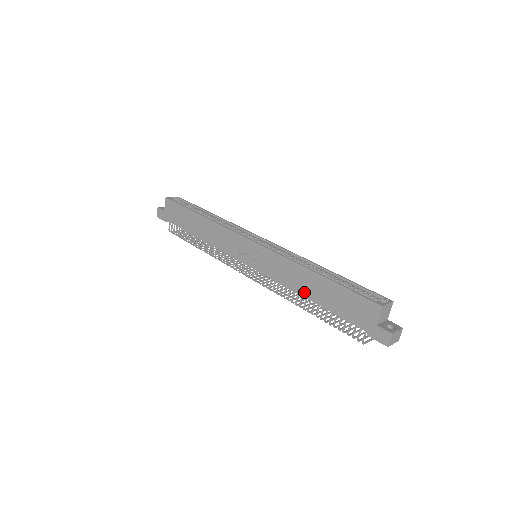
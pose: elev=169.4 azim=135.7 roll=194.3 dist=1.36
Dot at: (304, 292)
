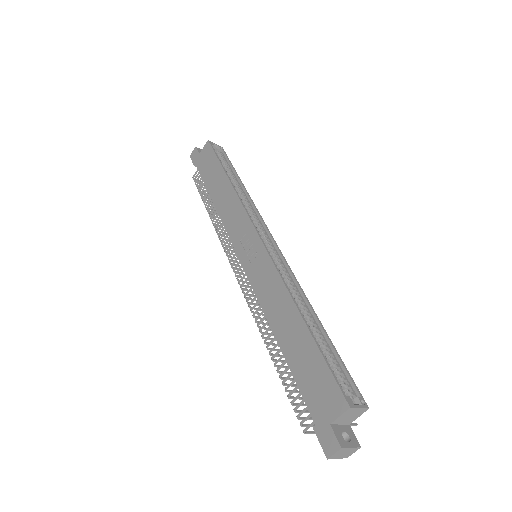
Dot at: (277, 329)
